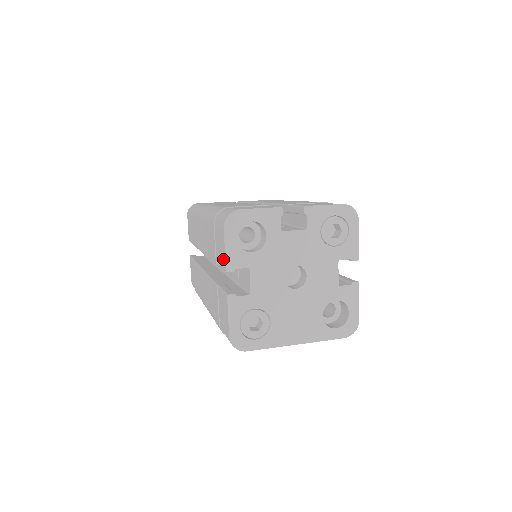
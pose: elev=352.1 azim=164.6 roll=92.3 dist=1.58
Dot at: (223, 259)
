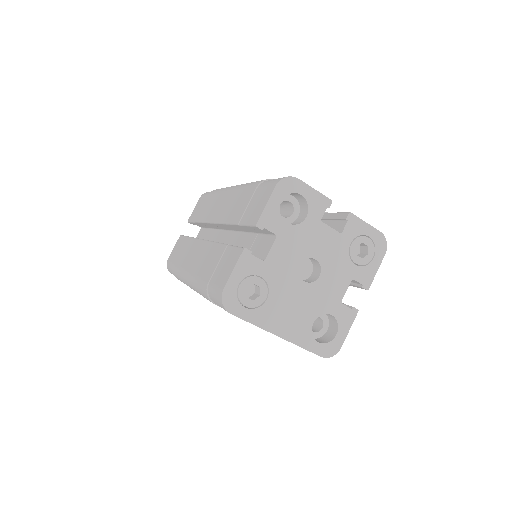
Dot at: (257, 215)
